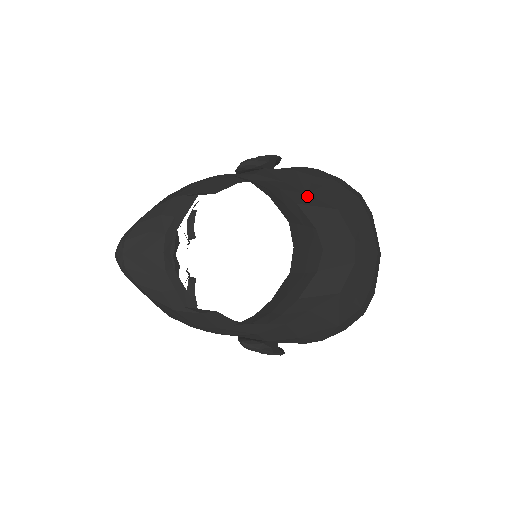
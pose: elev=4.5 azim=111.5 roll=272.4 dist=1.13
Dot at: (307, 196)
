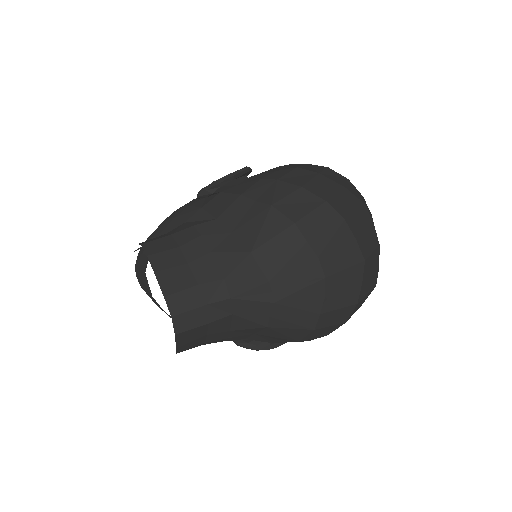
Dot at: (229, 237)
